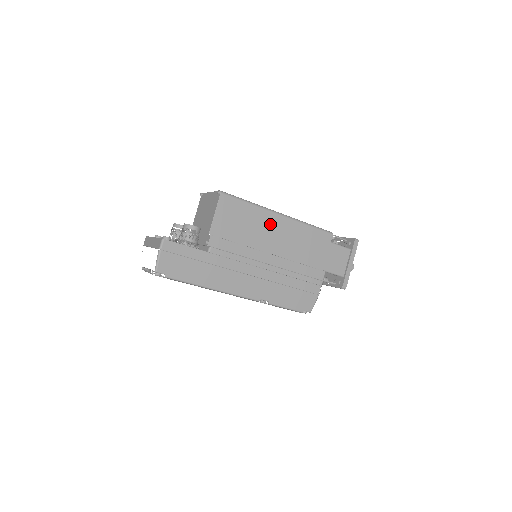
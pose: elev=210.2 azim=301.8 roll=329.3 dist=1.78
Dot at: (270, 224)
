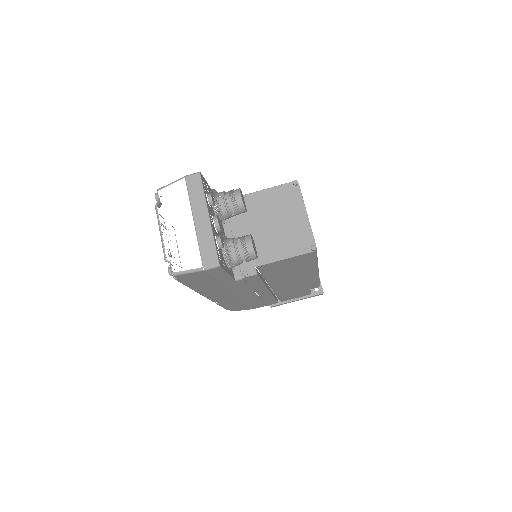
Dot at: (301, 274)
